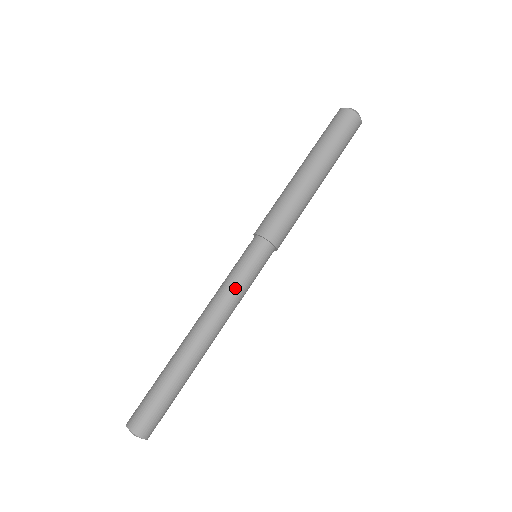
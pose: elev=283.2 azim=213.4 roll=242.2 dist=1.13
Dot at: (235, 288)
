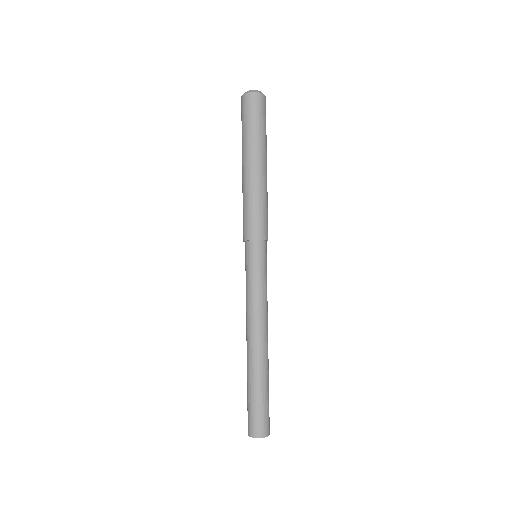
Dot at: (259, 291)
